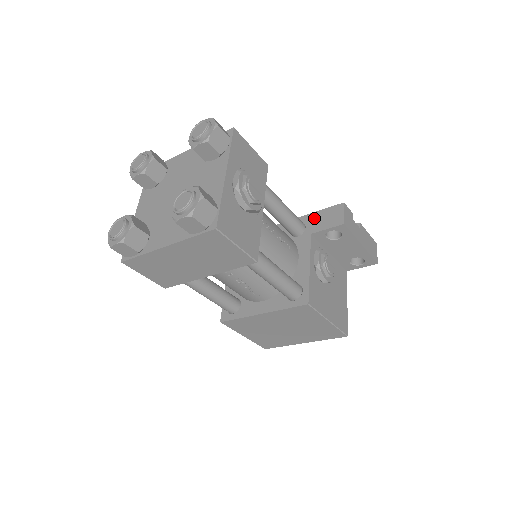
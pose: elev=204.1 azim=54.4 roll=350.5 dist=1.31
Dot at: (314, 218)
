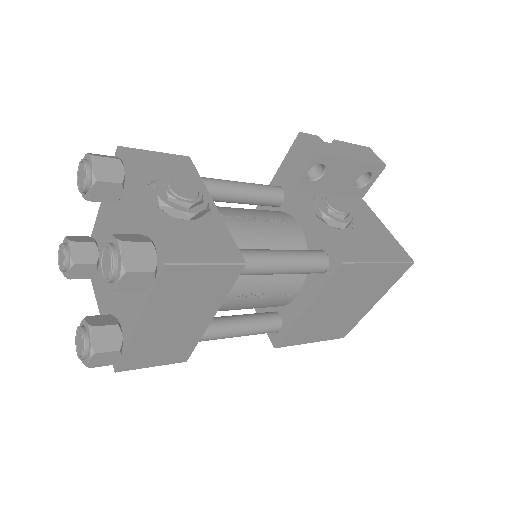
Dot at: (283, 172)
